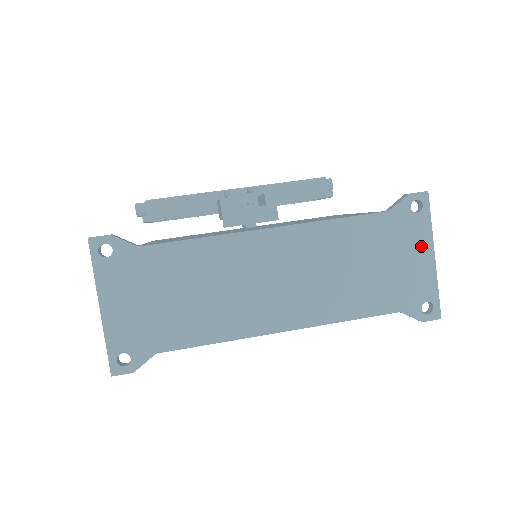
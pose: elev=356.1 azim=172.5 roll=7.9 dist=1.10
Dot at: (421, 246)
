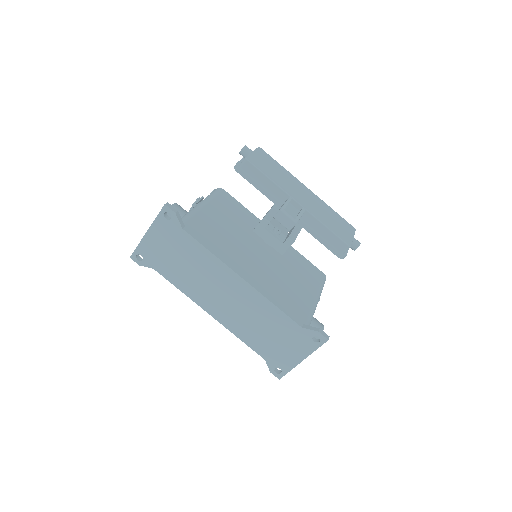
Dot at: (301, 352)
